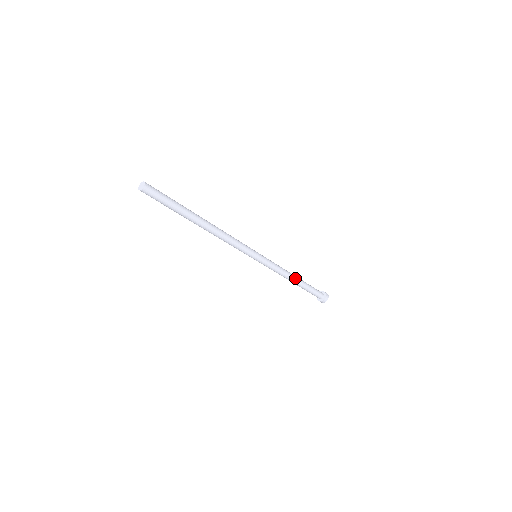
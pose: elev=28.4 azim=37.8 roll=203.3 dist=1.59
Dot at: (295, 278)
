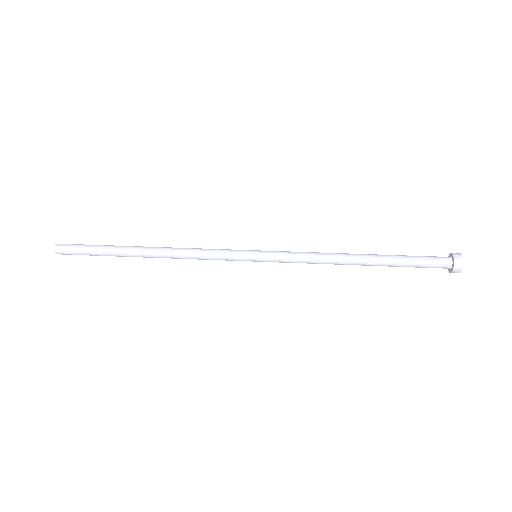
Dot at: (353, 263)
